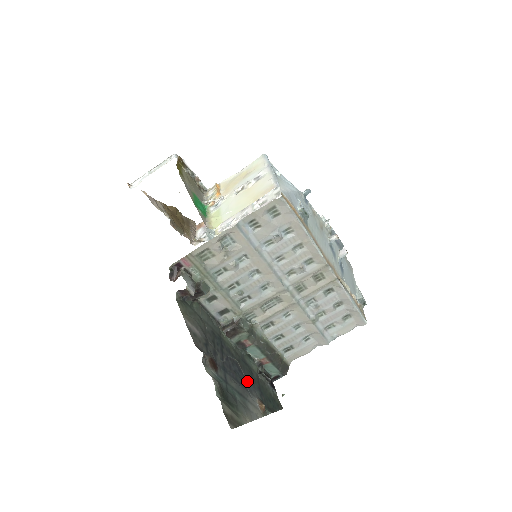
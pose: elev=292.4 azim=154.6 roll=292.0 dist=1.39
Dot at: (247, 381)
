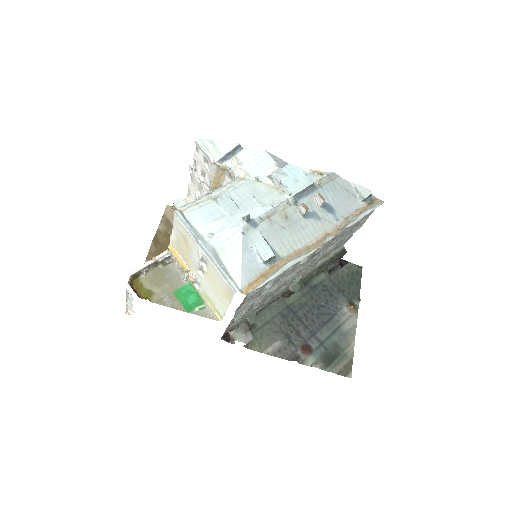
Dot at: (329, 305)
